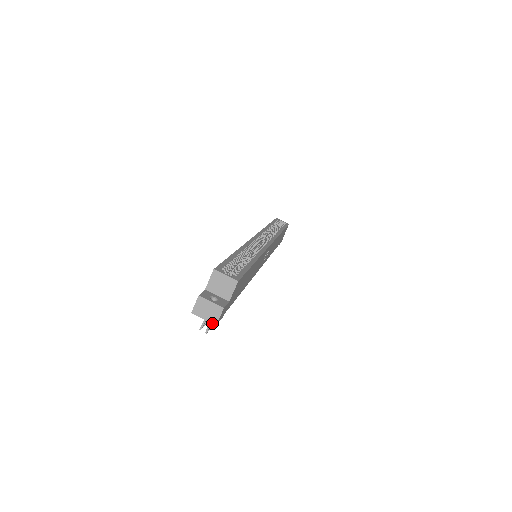
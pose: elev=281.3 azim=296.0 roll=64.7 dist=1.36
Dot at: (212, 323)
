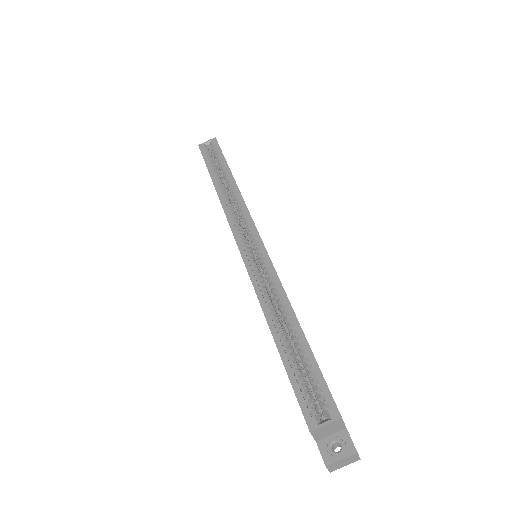
Dot at: occluded
